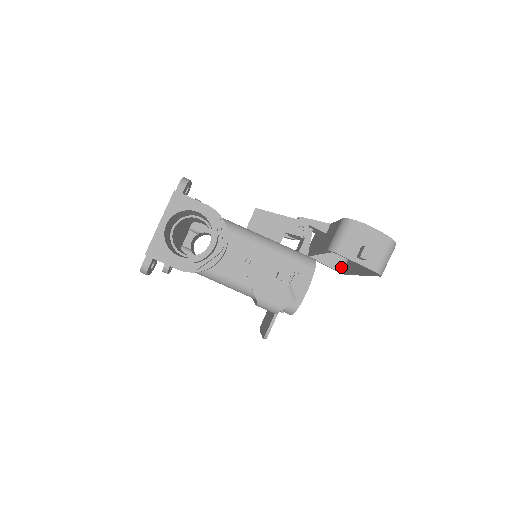
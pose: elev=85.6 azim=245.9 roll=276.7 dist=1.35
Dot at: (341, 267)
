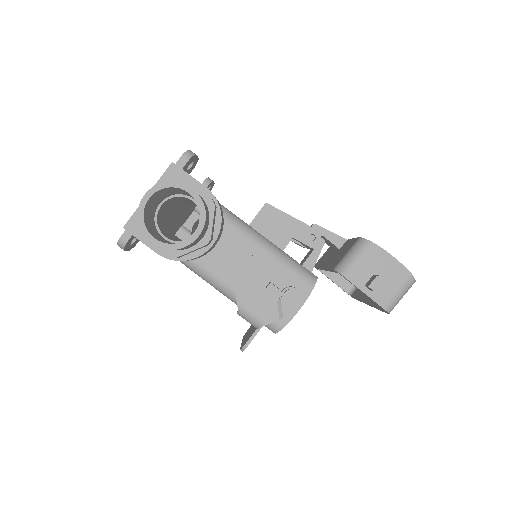
Dot at: (351, 289)
